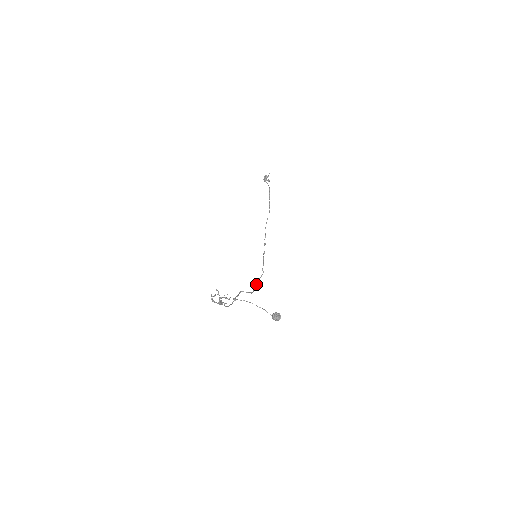
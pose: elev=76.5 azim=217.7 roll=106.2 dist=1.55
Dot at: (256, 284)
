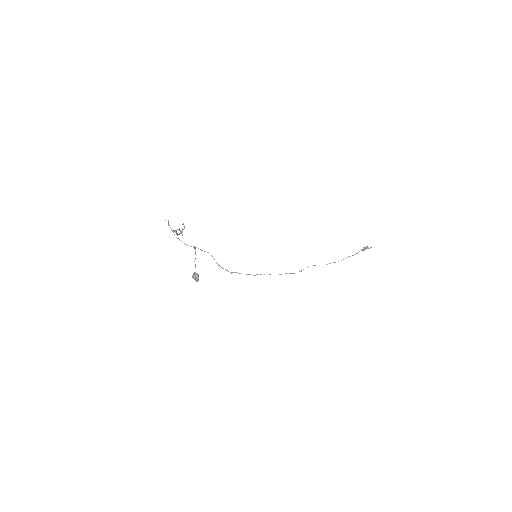
Dot at: occluded
